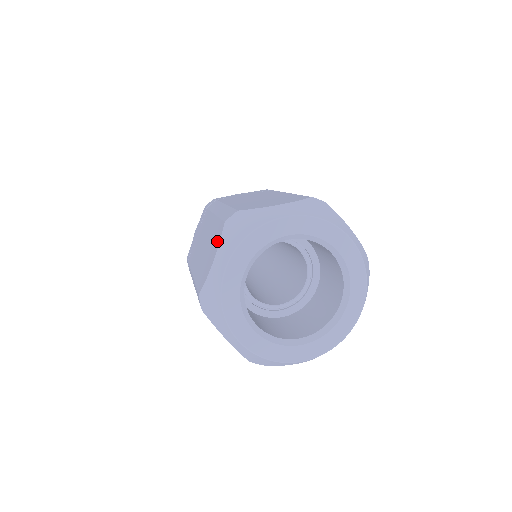
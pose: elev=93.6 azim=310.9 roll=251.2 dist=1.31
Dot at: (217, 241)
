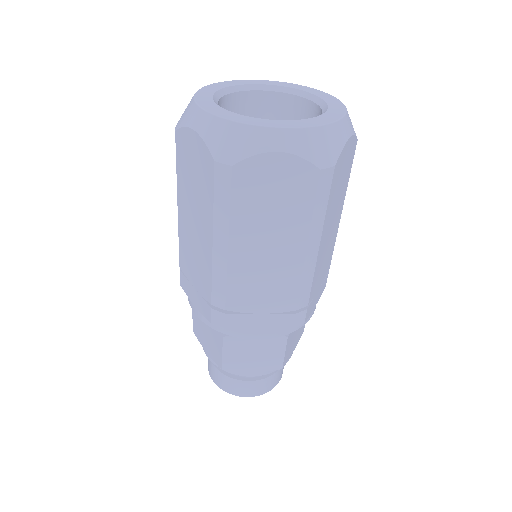
Dot at: occluded
